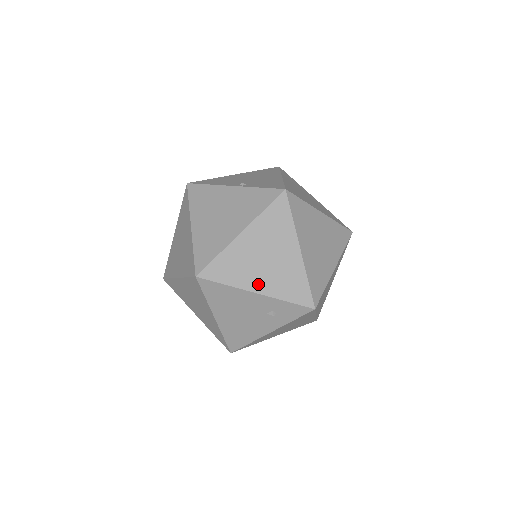
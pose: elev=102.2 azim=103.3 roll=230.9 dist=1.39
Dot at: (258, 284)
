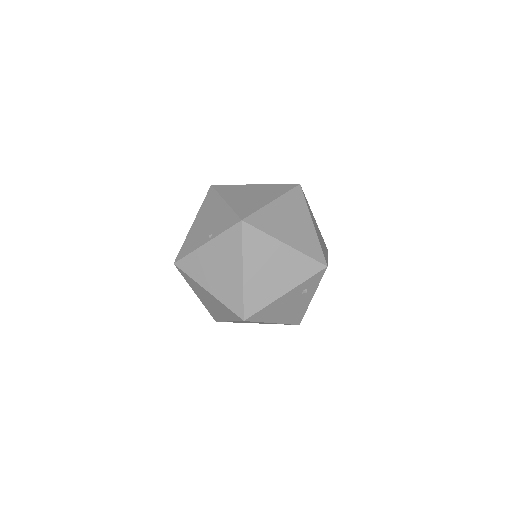
Dot at: (282, 288)
